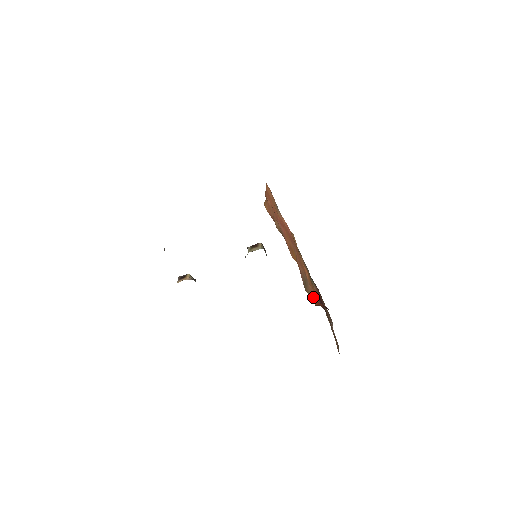
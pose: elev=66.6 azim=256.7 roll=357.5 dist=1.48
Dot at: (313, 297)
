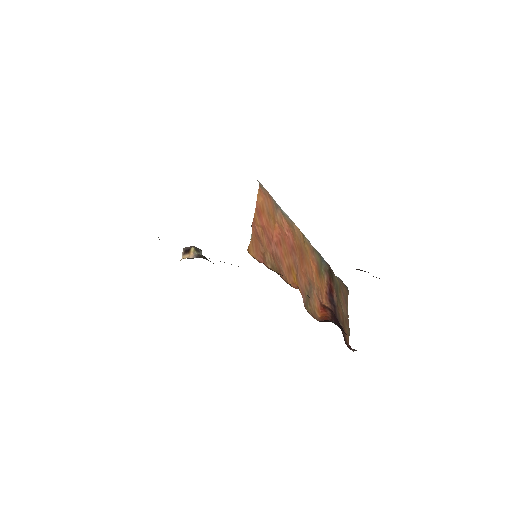
Dot at: (318, 305)
